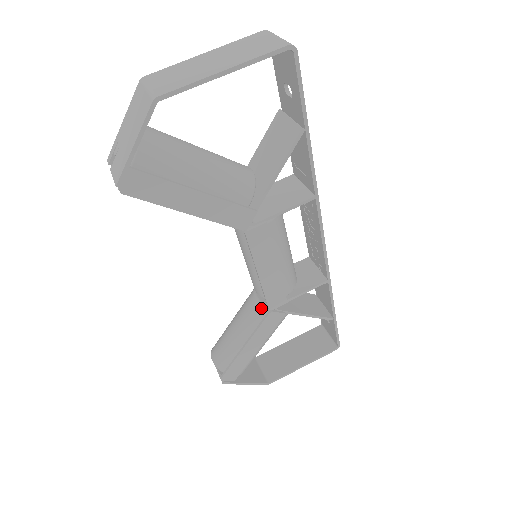
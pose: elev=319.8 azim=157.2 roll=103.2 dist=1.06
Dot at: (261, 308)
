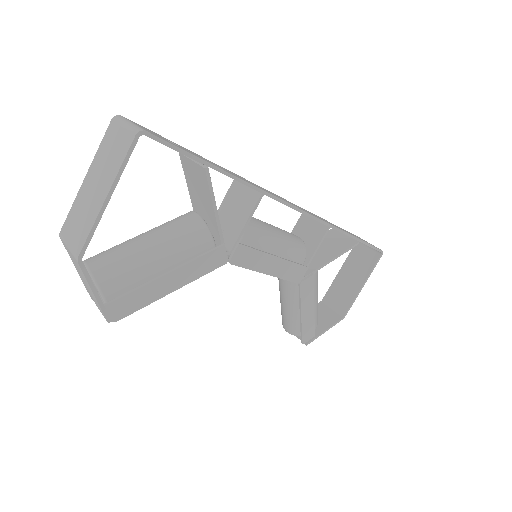
Dot at: (292, 282)
